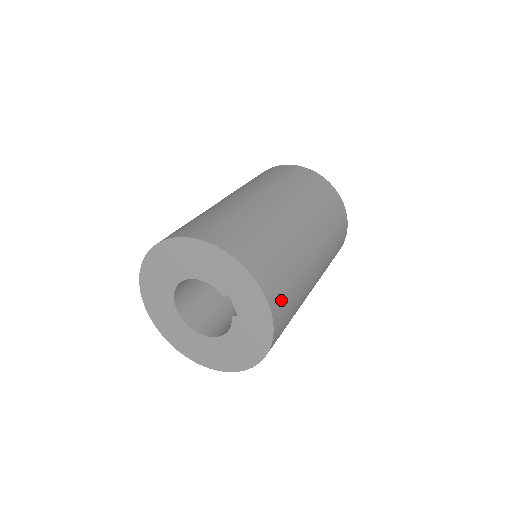
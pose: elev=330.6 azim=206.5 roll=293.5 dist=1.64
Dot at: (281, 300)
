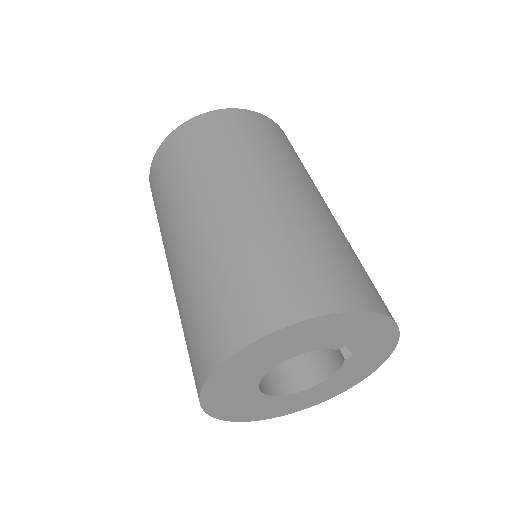
Dot at: occluded
